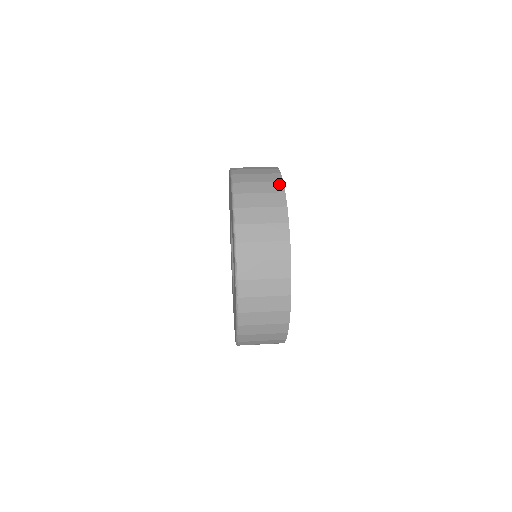
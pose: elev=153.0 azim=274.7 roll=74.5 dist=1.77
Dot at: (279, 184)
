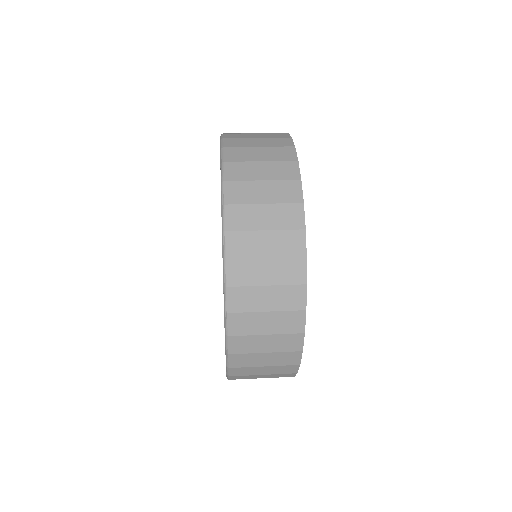
Dot at: (298, 237)
